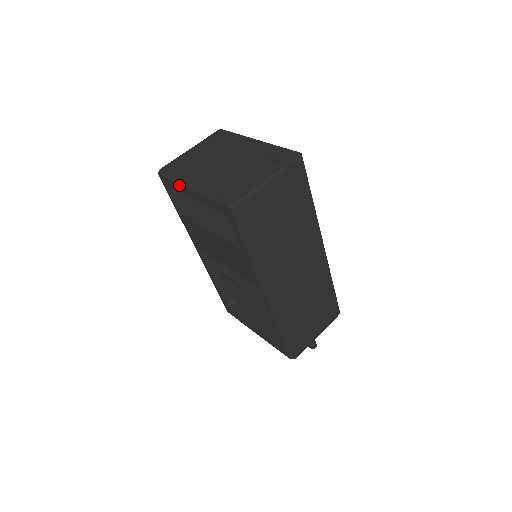
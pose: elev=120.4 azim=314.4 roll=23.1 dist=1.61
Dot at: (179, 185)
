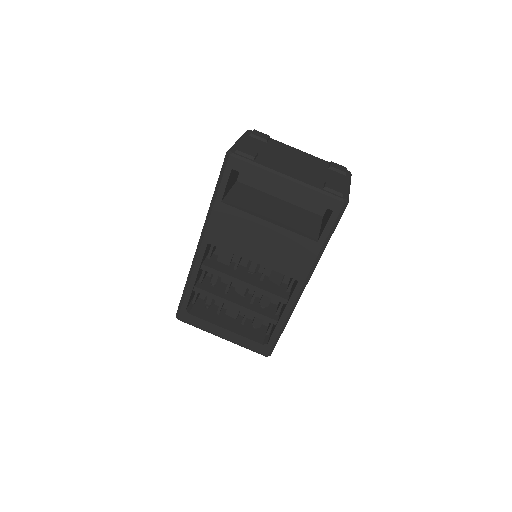
Dot at: (267, 172)
